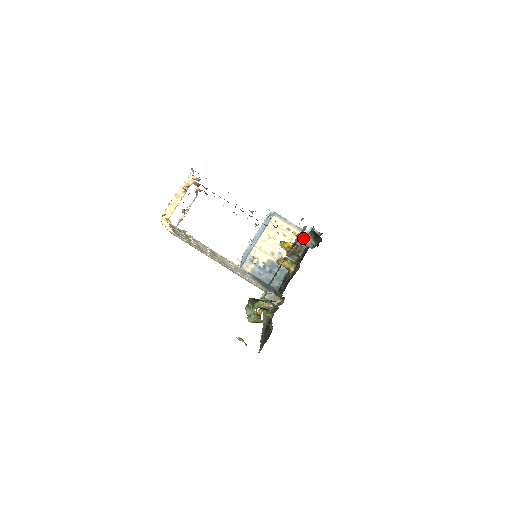
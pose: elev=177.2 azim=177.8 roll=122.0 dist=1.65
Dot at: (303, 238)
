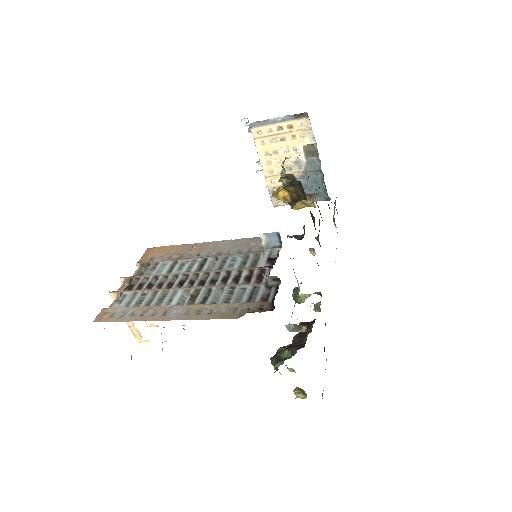
Dot at: occluded
